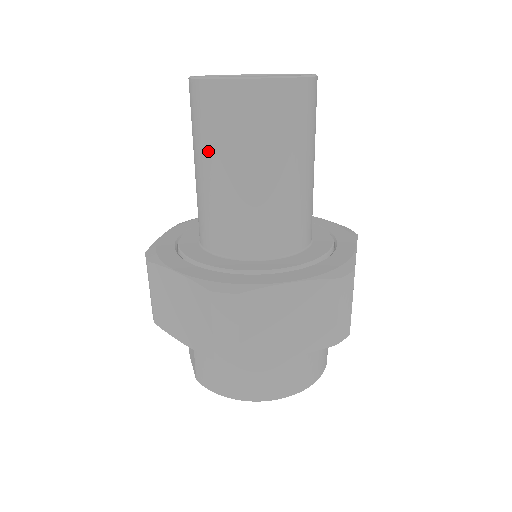
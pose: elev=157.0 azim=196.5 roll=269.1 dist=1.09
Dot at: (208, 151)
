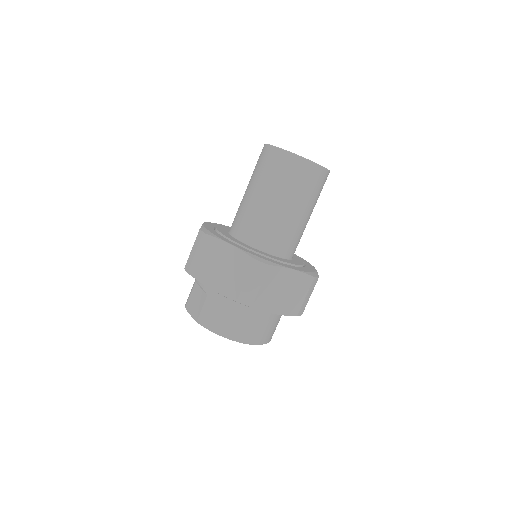
Dot at: (269, 186)
